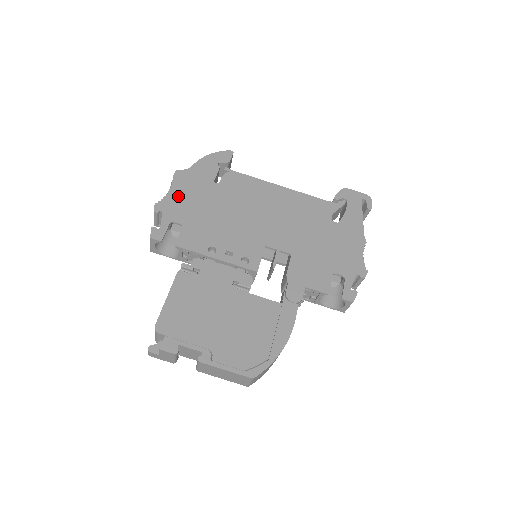
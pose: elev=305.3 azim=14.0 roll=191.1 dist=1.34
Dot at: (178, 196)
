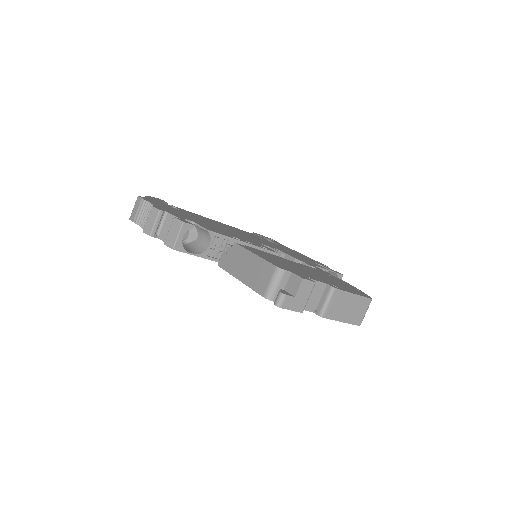
Dot at: (164, 208)
